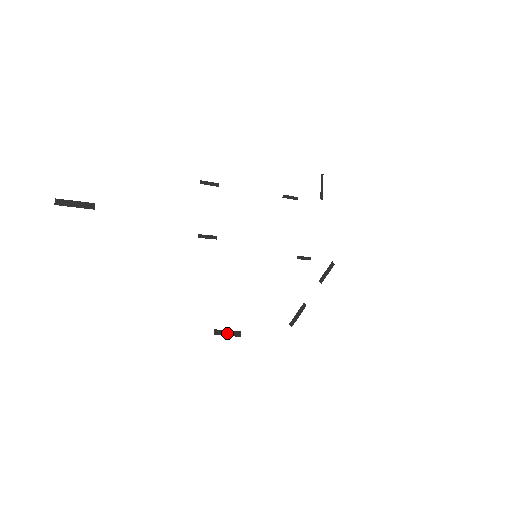
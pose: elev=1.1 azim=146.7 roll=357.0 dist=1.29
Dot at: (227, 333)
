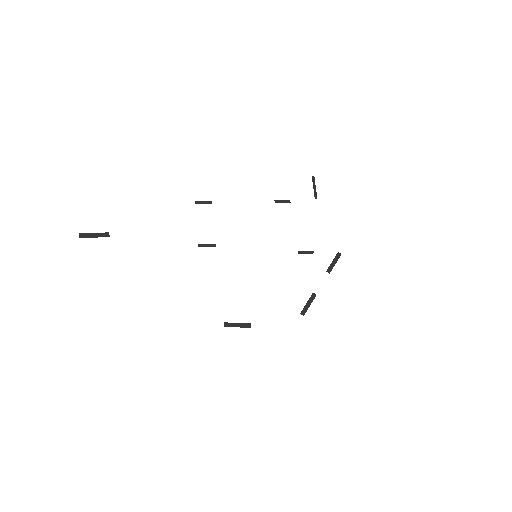
Dot at: (237, 325)
